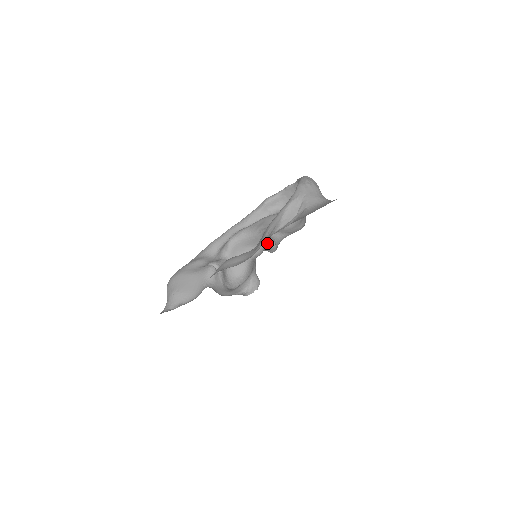
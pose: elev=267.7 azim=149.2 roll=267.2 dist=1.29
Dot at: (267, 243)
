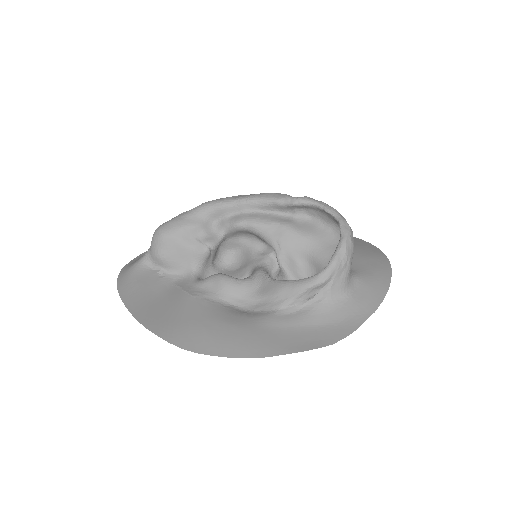
Dot at: (273, 251)
